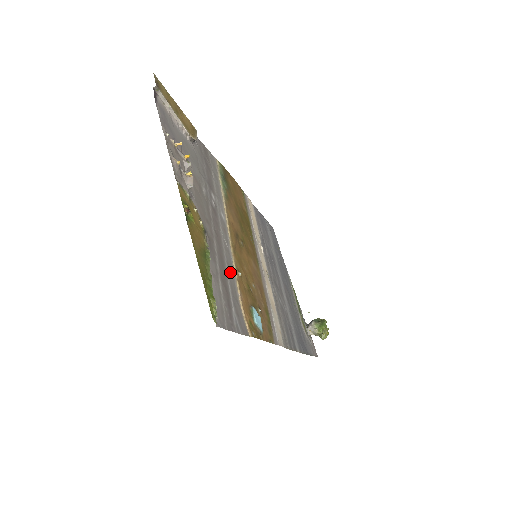
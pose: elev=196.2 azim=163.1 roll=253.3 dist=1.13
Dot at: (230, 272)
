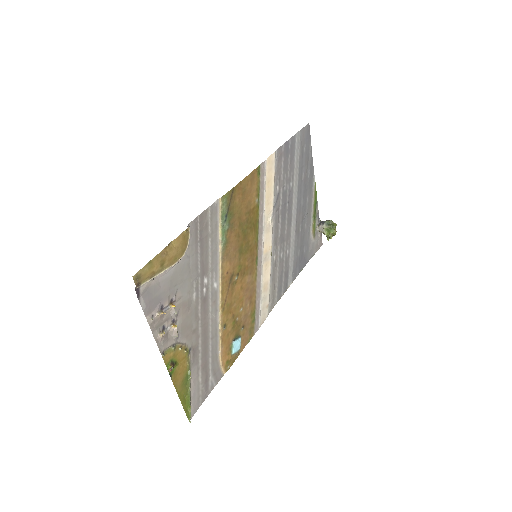
Dot at: (213, 343)
